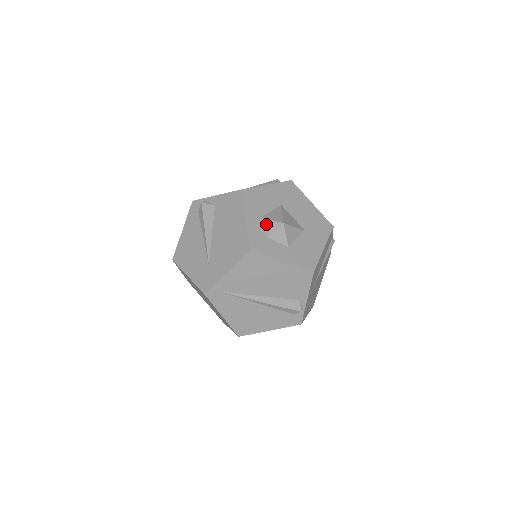
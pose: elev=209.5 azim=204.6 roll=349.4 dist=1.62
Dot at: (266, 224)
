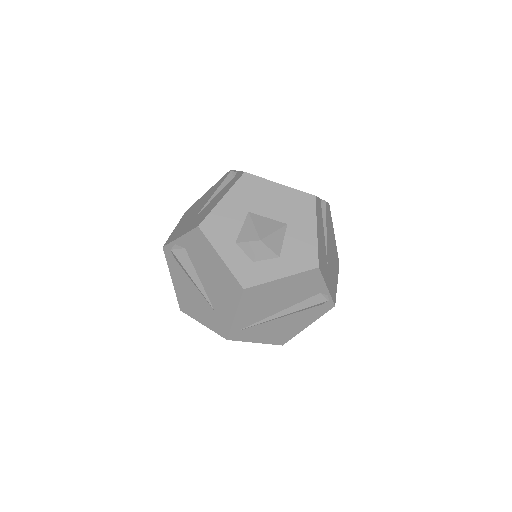
Dot at: (244, 248)
